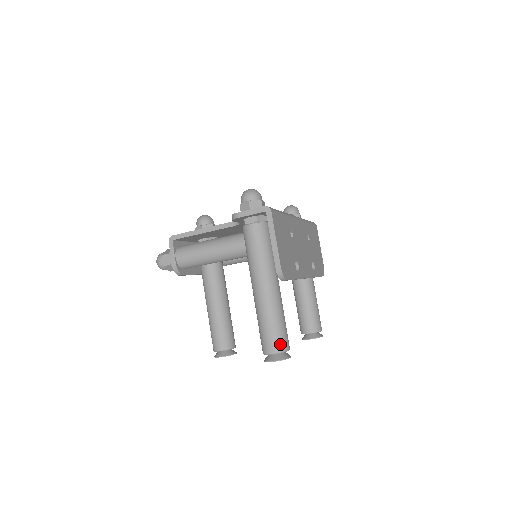
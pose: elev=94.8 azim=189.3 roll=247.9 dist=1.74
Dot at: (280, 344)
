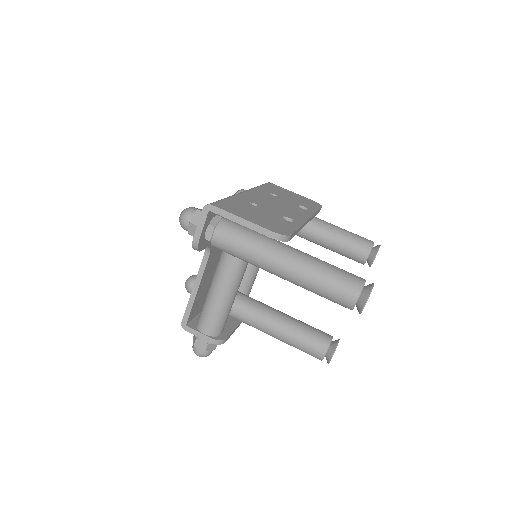
Dot at: (352, 285)
